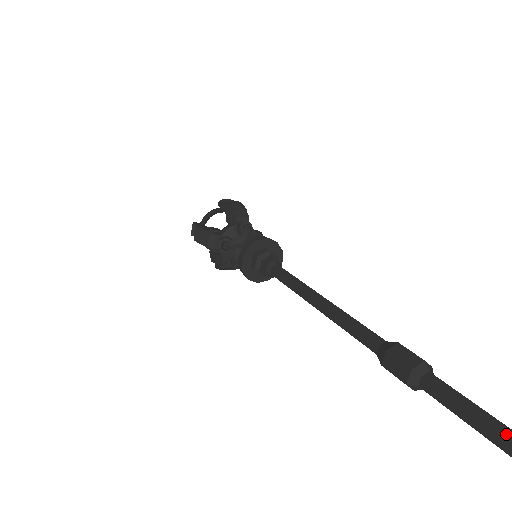
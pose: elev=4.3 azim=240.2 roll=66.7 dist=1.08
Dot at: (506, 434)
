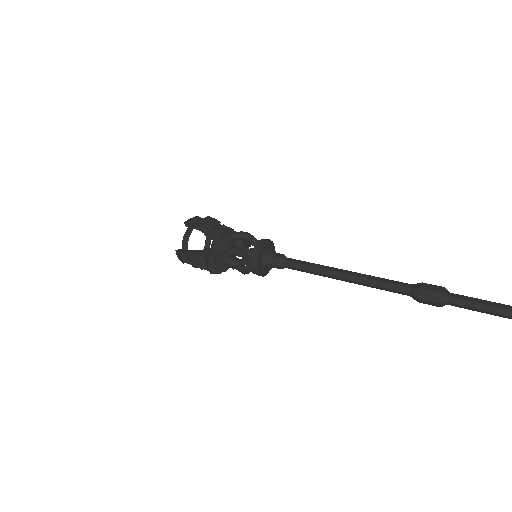
Dot at: (508, 306)
